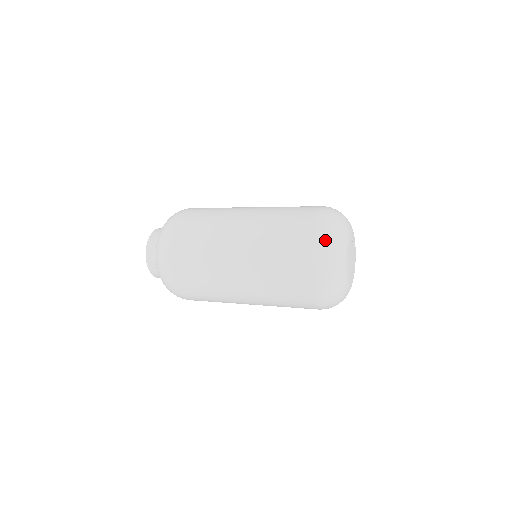
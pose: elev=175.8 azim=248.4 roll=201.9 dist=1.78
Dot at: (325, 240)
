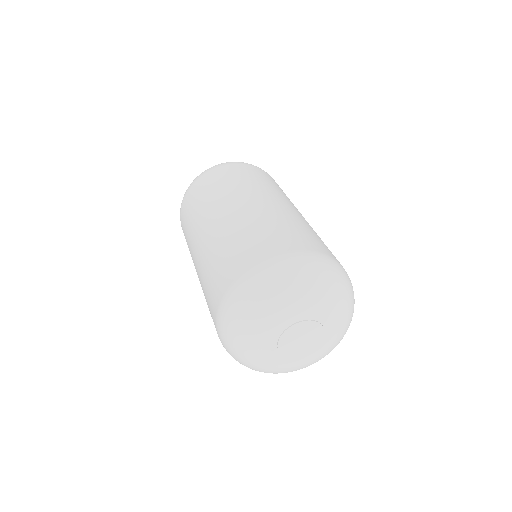
Dot at: (230, 315)
